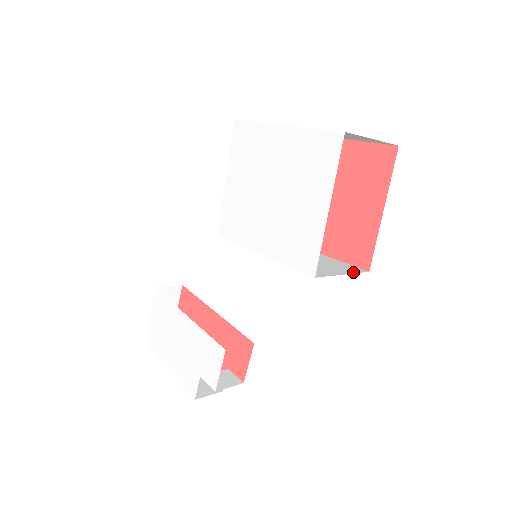
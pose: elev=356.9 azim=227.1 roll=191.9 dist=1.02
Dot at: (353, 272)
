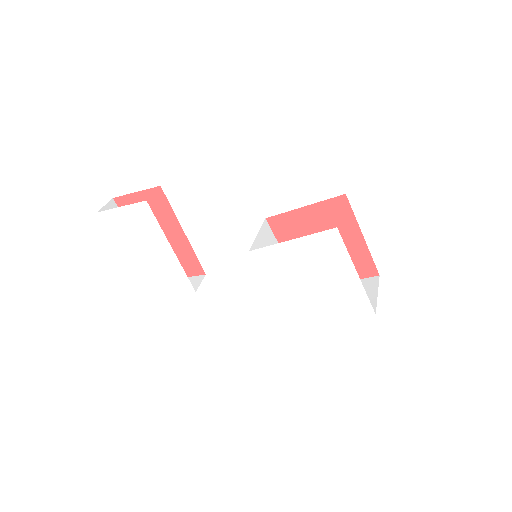
Dot at: occluded
